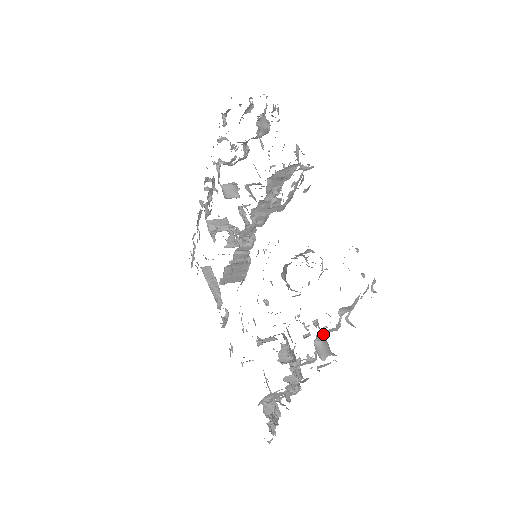
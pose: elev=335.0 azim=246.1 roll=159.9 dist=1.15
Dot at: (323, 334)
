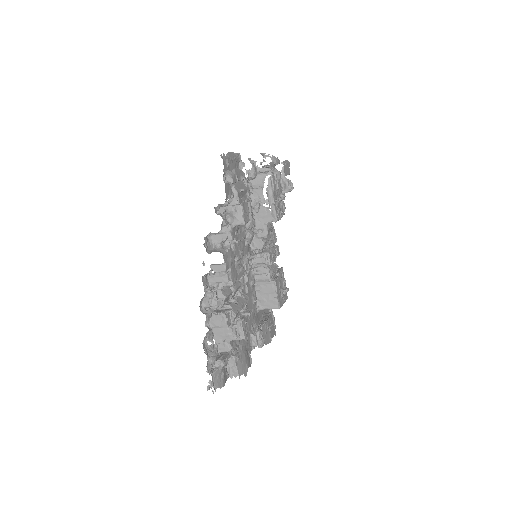
Dot at: (220, 242)
